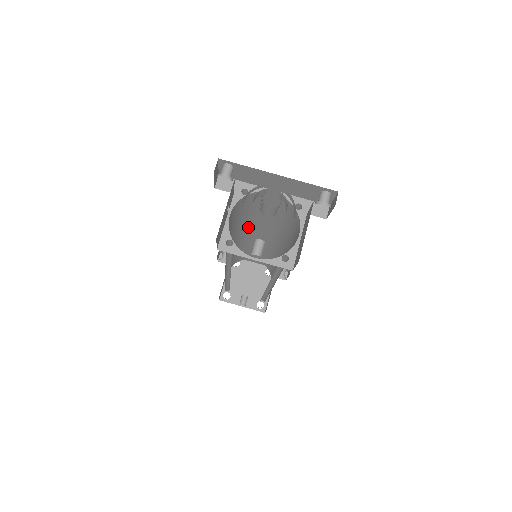
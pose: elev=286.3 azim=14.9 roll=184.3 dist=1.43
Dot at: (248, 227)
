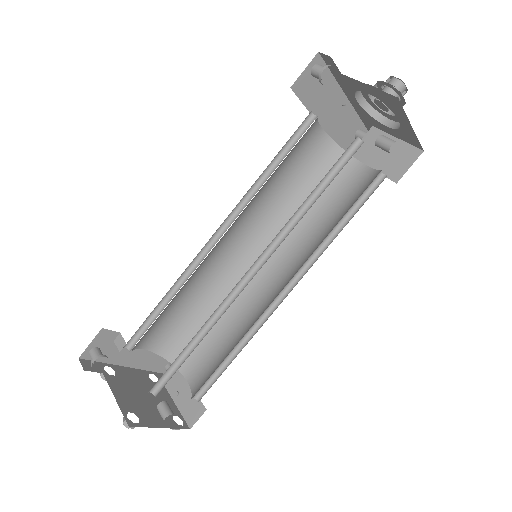
Dot at: (238, 217)
